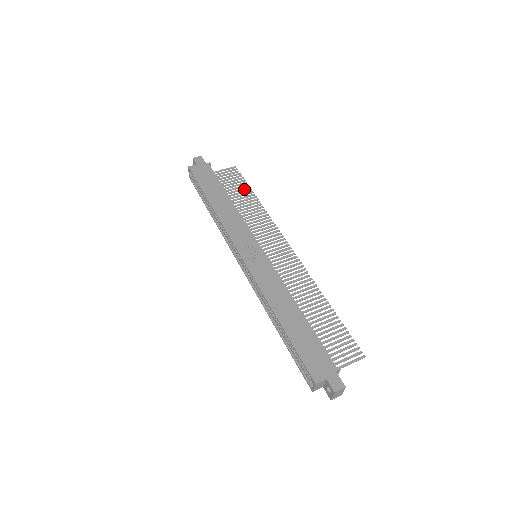
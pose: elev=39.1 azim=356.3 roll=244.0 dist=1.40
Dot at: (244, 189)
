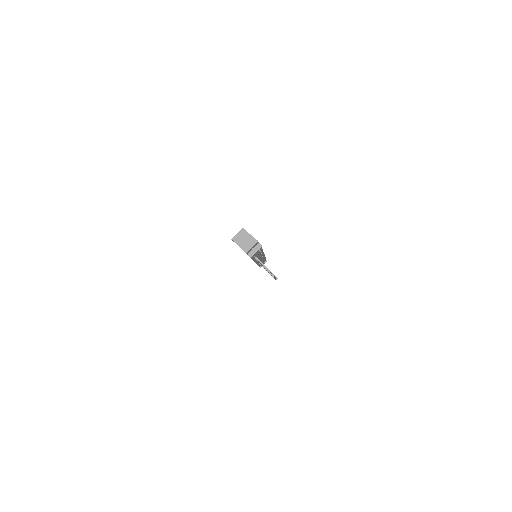
Dot at: occluded
